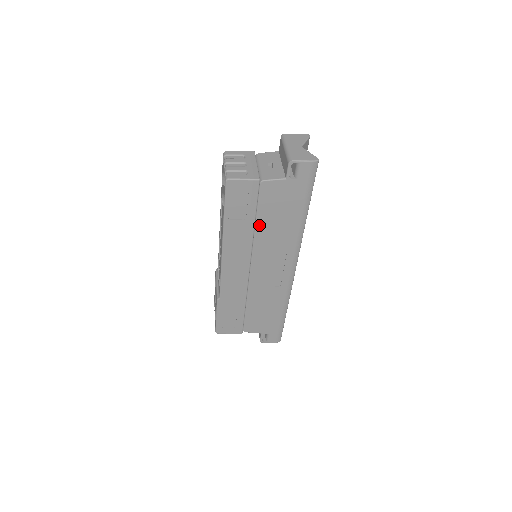
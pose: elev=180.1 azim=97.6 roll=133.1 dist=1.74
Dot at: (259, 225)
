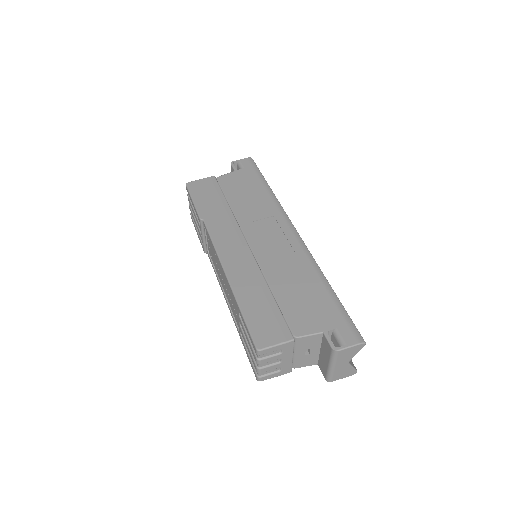
Dot at: occluded
